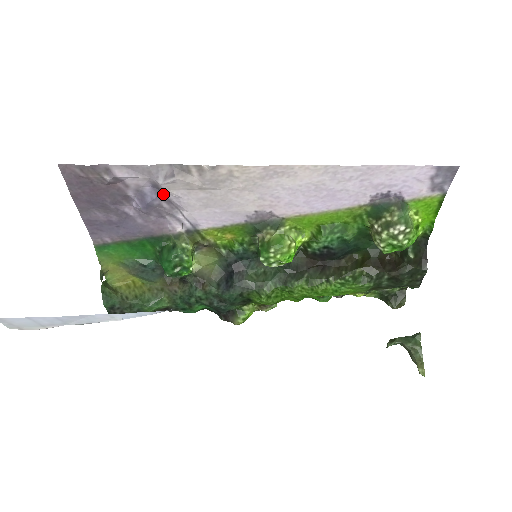
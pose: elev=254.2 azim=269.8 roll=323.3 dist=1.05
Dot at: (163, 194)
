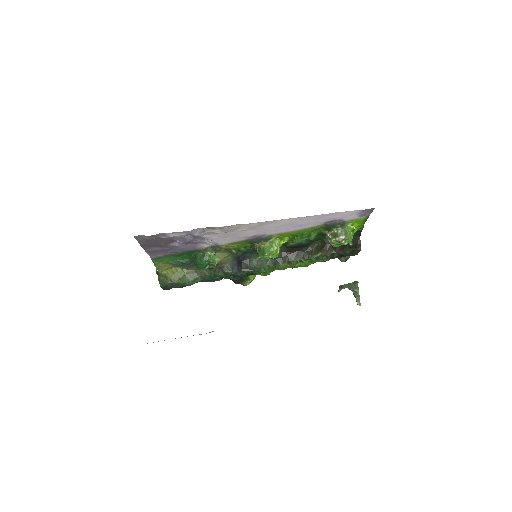
Dot at: (197, 237)
